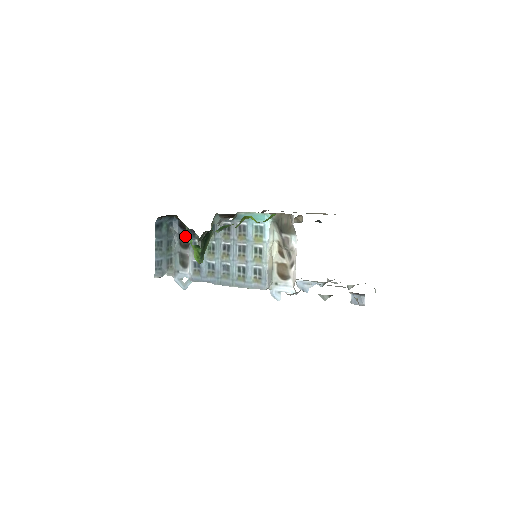
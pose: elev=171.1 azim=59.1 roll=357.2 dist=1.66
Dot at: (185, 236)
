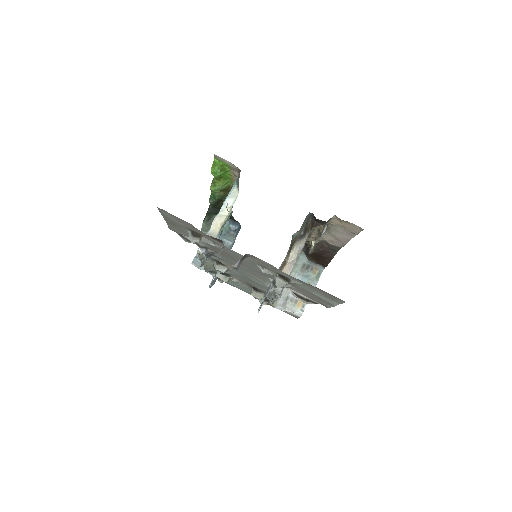
Dot at: occluded
